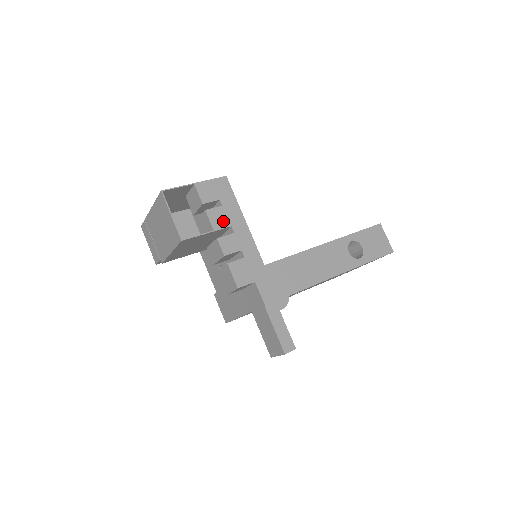
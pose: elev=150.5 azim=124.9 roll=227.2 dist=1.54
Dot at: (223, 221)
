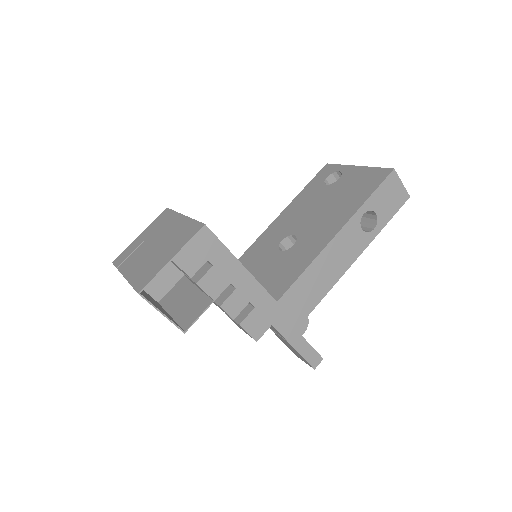
Dot at: (220, 283)
